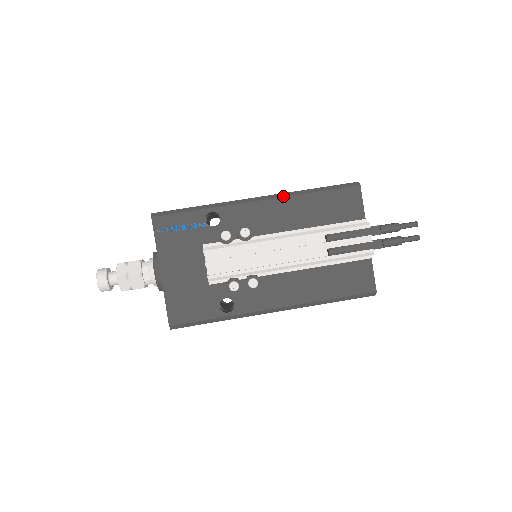
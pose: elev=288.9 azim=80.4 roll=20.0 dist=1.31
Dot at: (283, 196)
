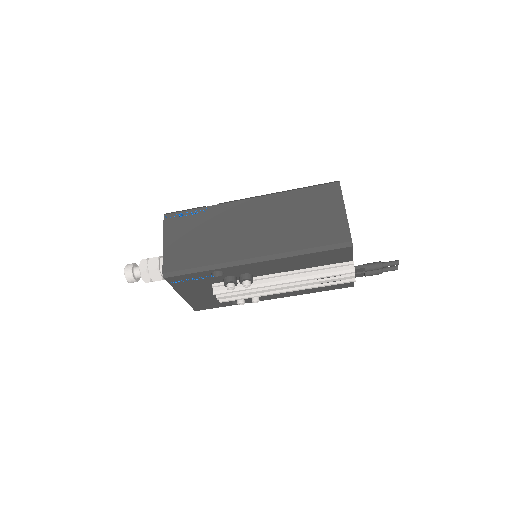
Dot at: (279, 258)
